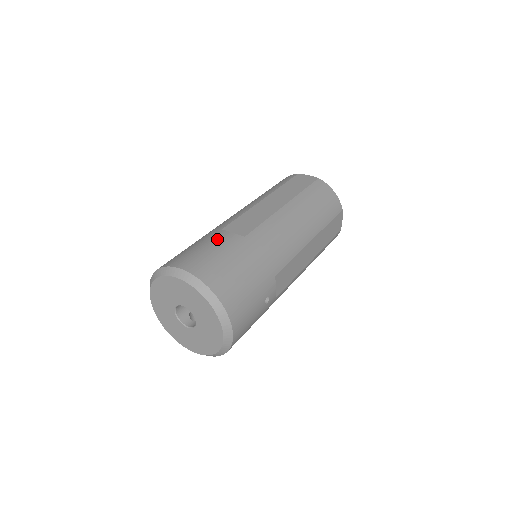
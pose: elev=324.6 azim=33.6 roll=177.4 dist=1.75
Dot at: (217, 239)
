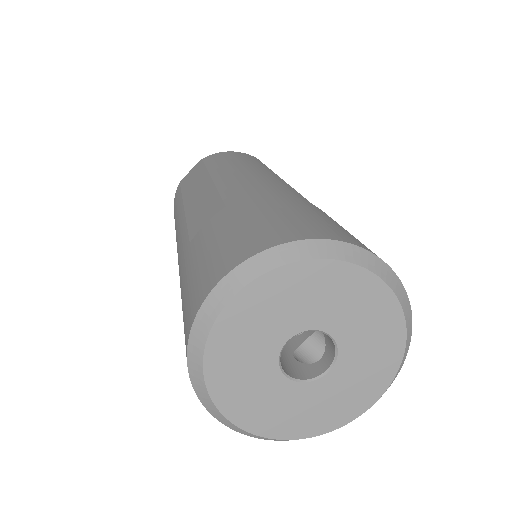
Dot at: (202, 240)
